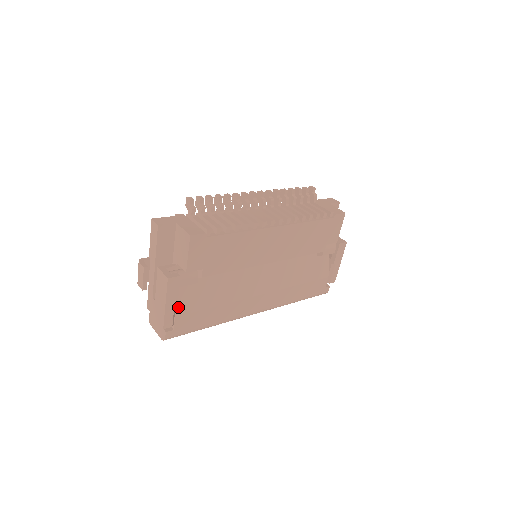
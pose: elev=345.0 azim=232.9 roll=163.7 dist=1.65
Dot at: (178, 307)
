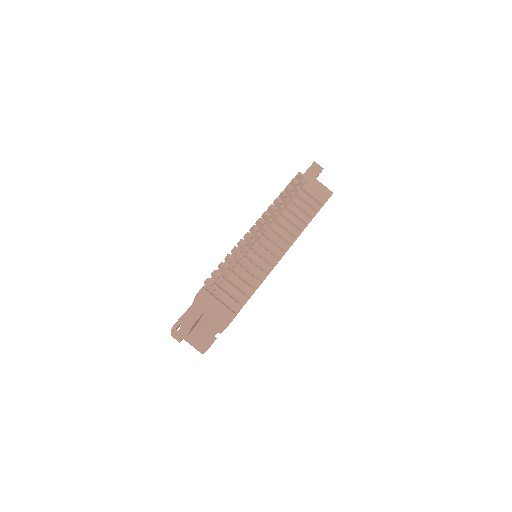
Dot at: occluded
